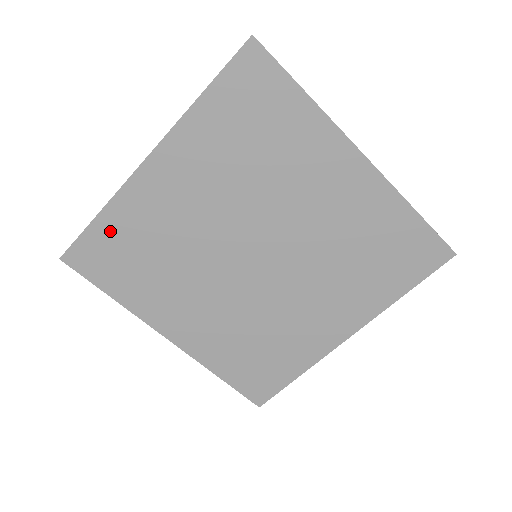
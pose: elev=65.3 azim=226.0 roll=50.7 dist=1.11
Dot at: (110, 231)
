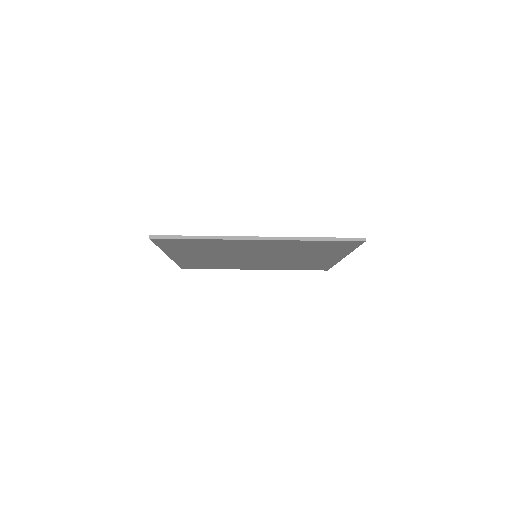
Dot at: (187, 264)
